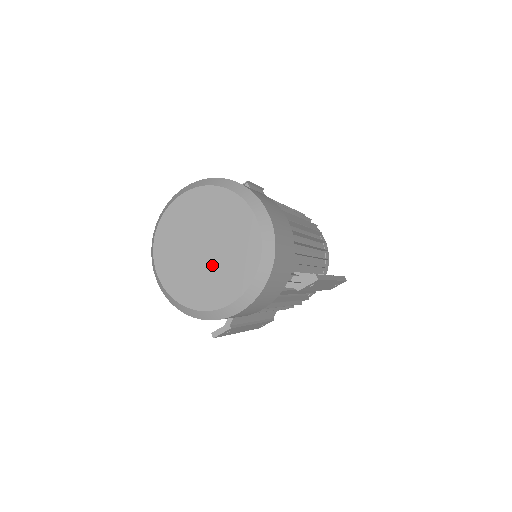
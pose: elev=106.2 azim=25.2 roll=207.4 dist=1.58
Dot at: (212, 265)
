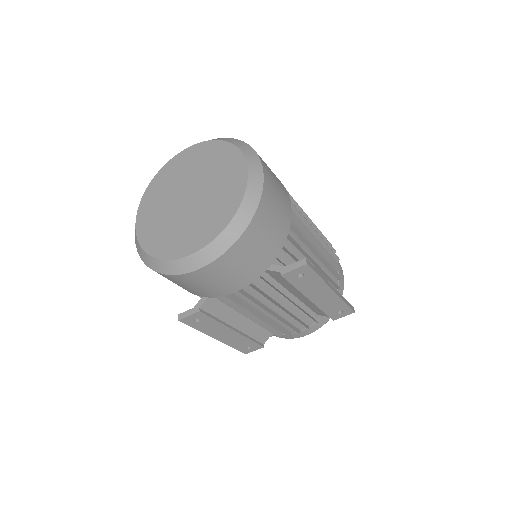
Dot at: (190, 213)
